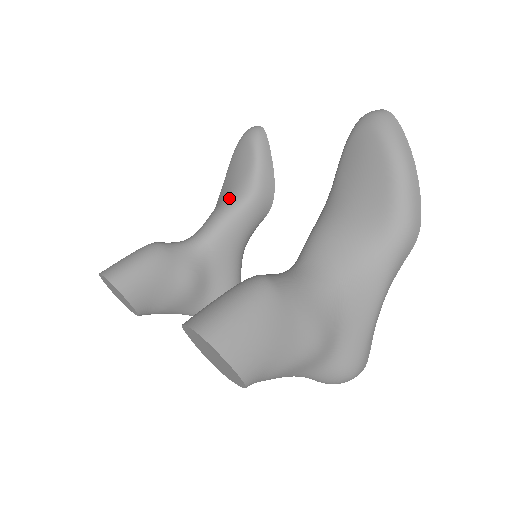
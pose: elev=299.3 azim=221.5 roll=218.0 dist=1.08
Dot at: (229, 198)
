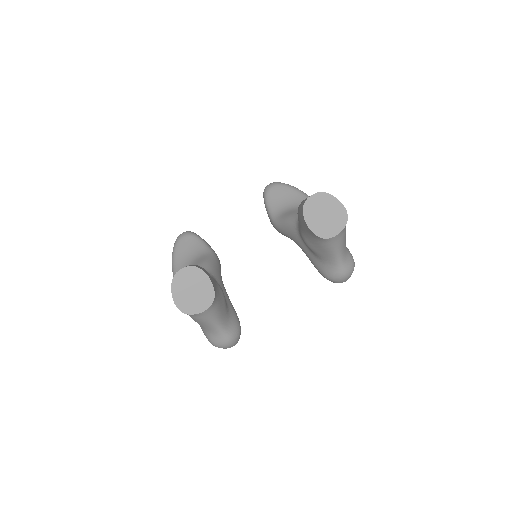
Dot at: (200, 258)
